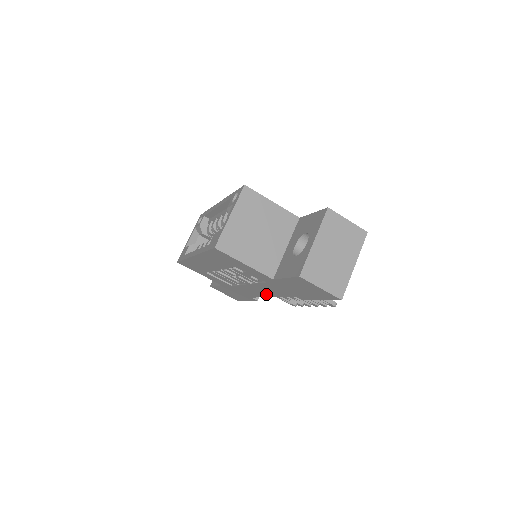
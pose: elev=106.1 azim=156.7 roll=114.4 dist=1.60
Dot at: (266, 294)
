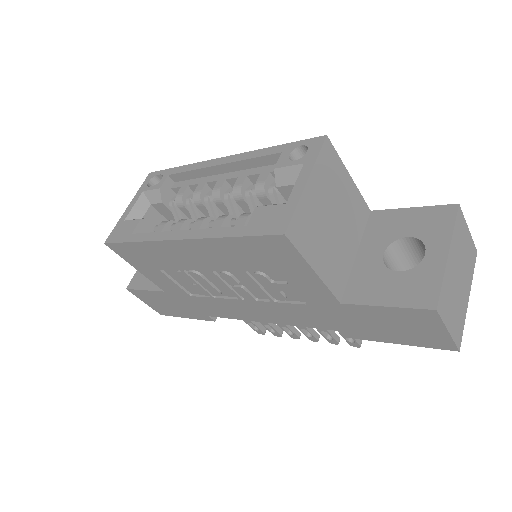
Dot at: (262, 317)
